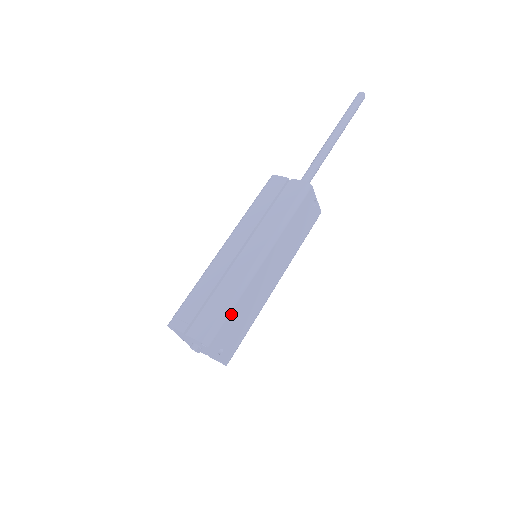
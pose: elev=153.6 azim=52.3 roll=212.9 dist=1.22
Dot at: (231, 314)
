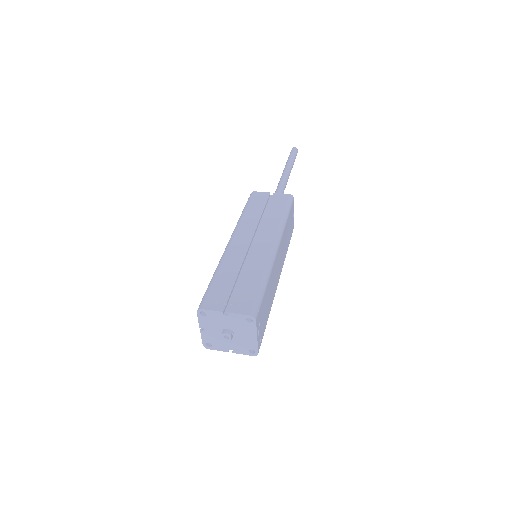
Dot at: (265, 292)
